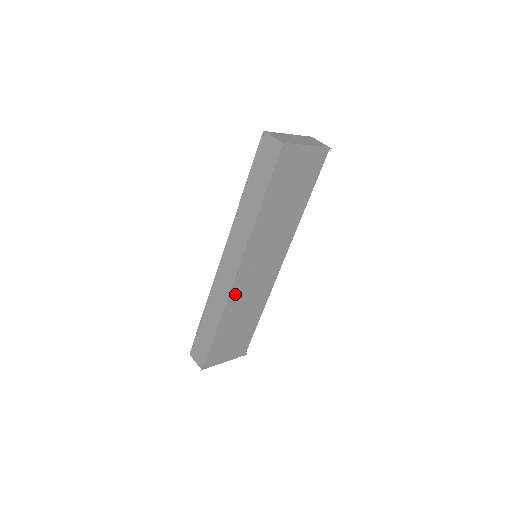
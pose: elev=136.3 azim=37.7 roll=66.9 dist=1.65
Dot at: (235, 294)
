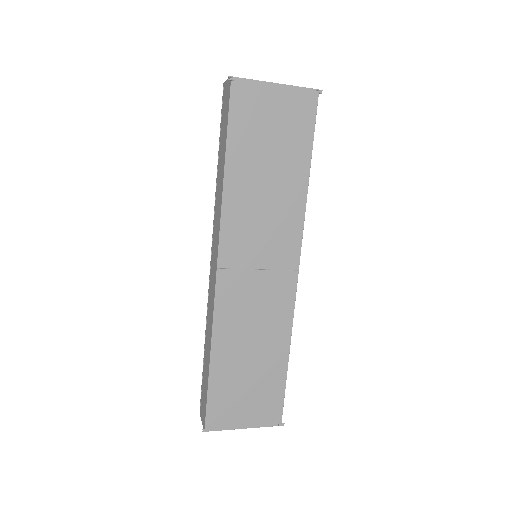
Dot at: (226, 305)
